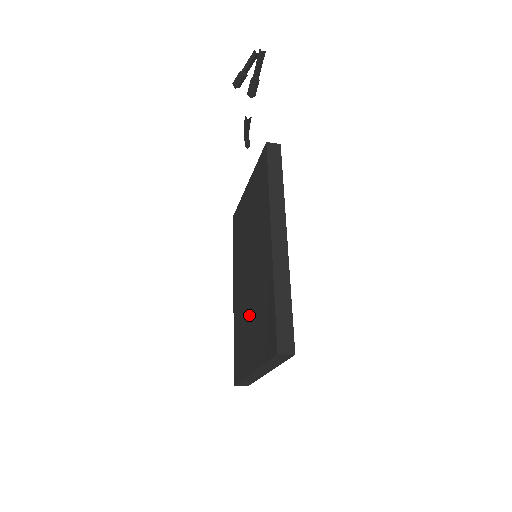
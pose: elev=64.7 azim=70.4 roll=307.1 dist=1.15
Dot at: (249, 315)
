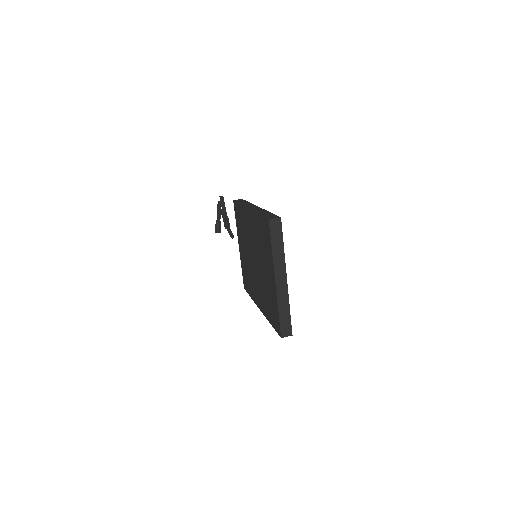
Dot at: (263, 272)
